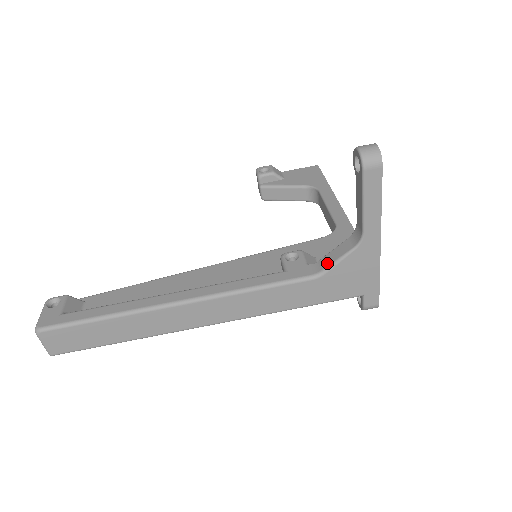
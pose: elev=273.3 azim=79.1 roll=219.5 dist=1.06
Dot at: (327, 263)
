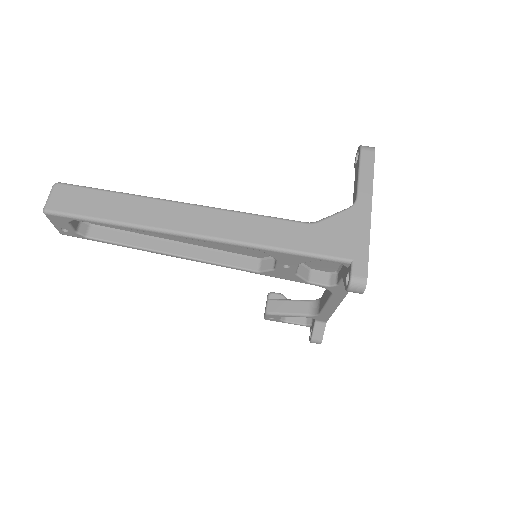
Dot at: (323, 220)
